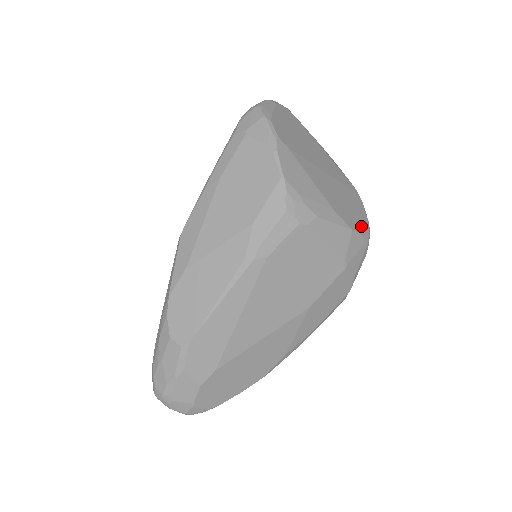
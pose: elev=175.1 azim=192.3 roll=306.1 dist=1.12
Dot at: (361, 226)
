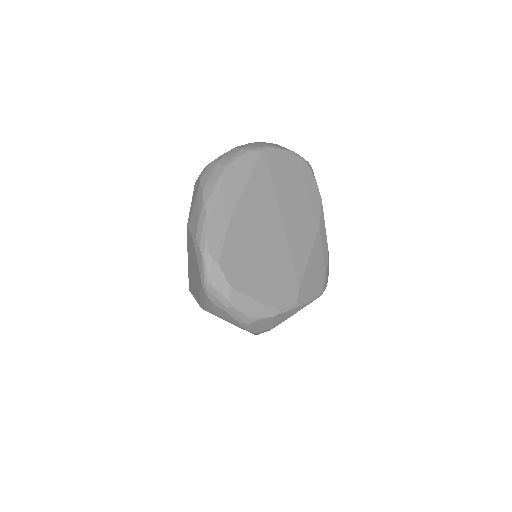
Dot at: (307, 176)
